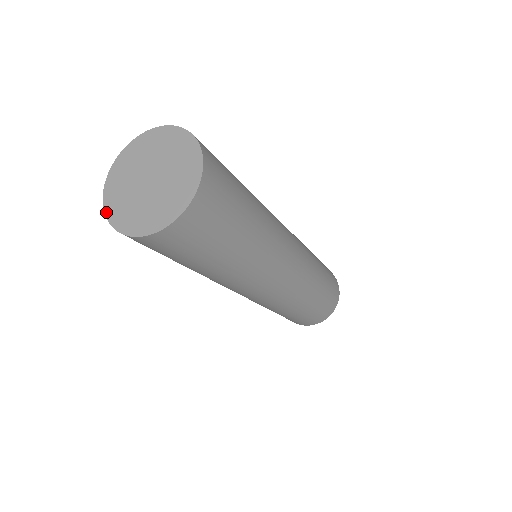
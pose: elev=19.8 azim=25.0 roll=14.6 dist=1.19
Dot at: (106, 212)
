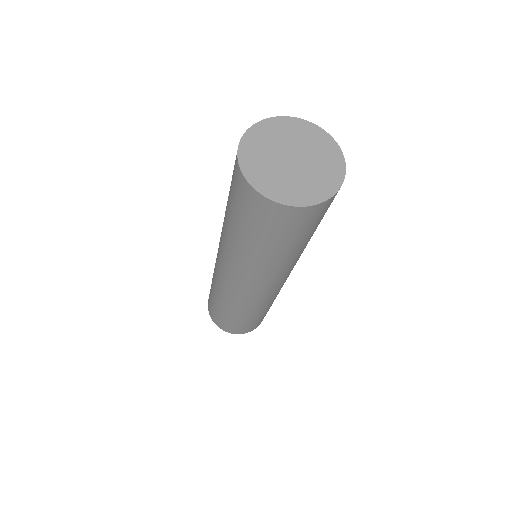
Dot at: (280, 201)
